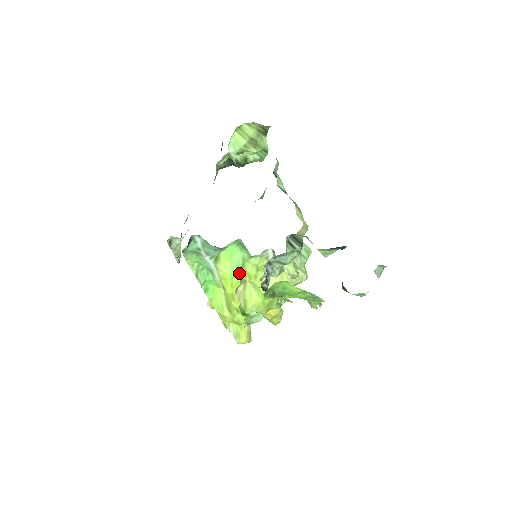
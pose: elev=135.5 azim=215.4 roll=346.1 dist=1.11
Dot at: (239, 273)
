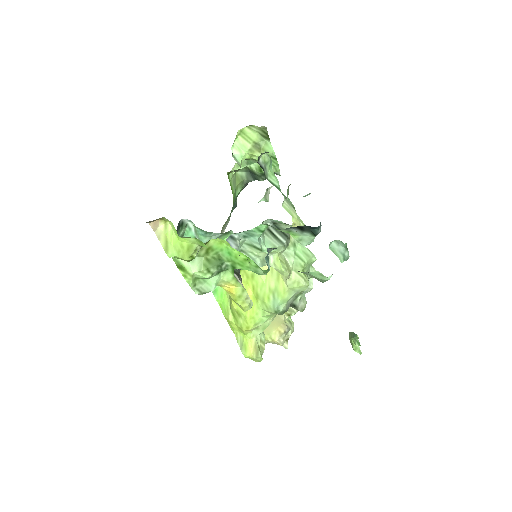
Dot at: occluded
